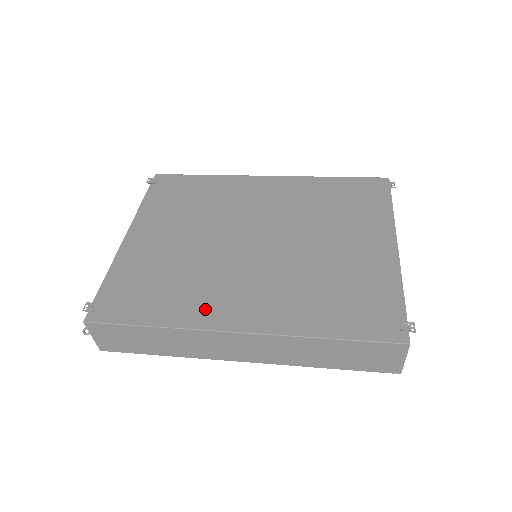
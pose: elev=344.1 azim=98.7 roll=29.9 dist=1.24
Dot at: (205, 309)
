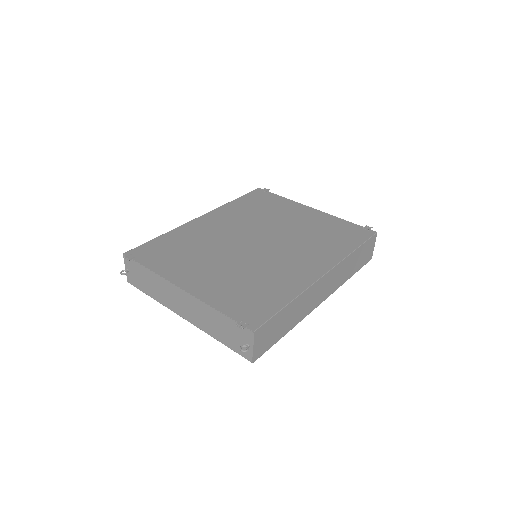
Dot at: (296, 278)
